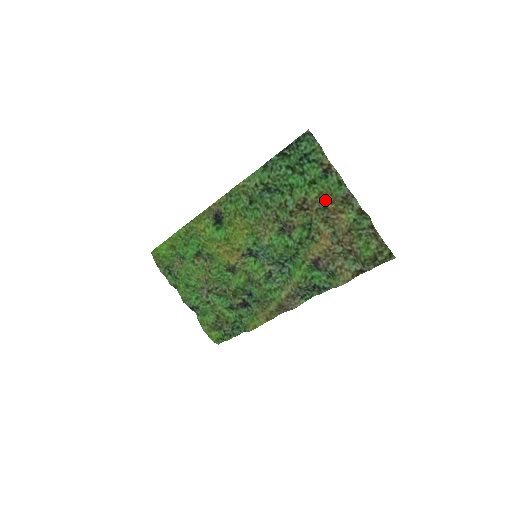
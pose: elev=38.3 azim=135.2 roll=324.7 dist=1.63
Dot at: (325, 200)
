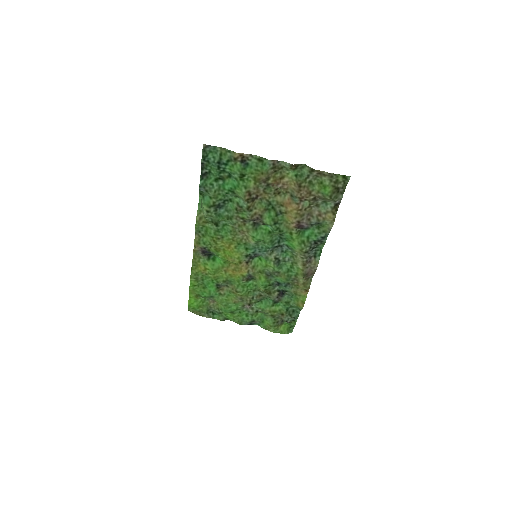
Dot at: (262, 181)
